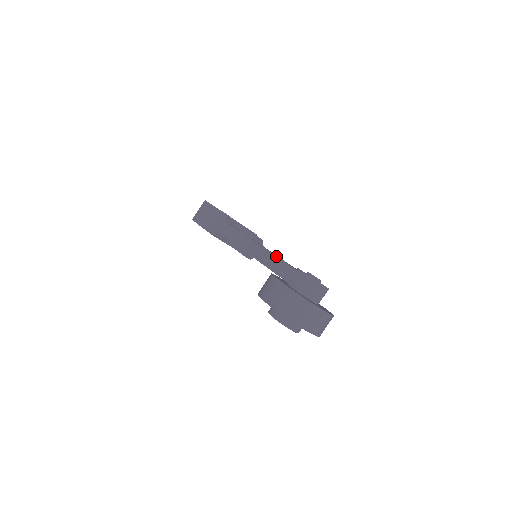
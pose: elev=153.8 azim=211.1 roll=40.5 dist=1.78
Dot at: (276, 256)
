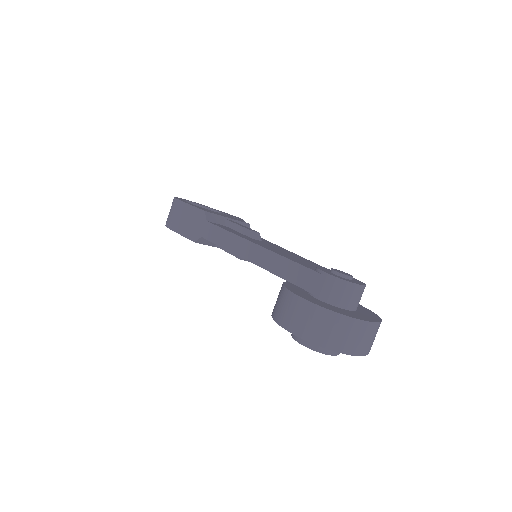
Dot at: (283, 257)
